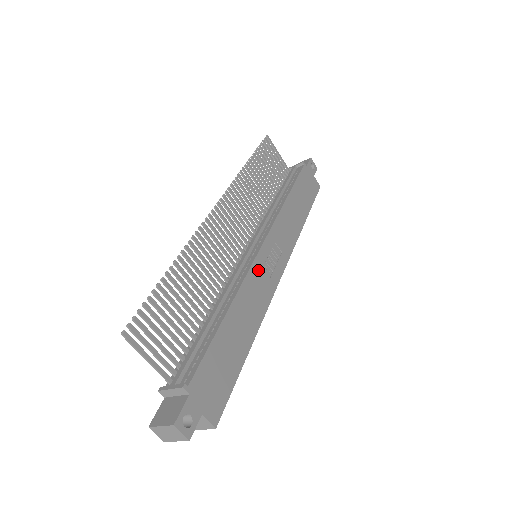
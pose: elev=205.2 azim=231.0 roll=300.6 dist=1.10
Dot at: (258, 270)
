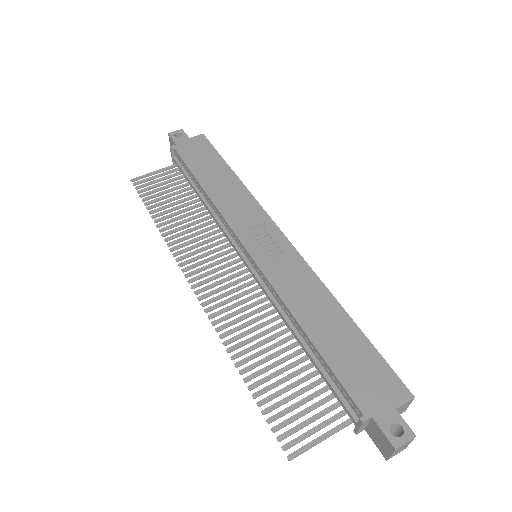
Dot at: (271, 268)
